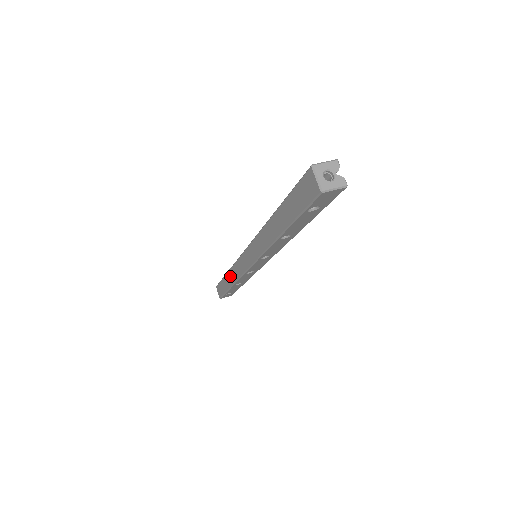
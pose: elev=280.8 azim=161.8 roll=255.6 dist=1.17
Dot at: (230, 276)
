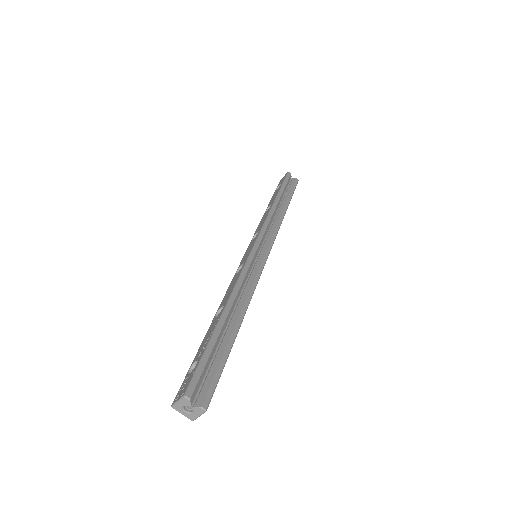
Dot at: occluded
